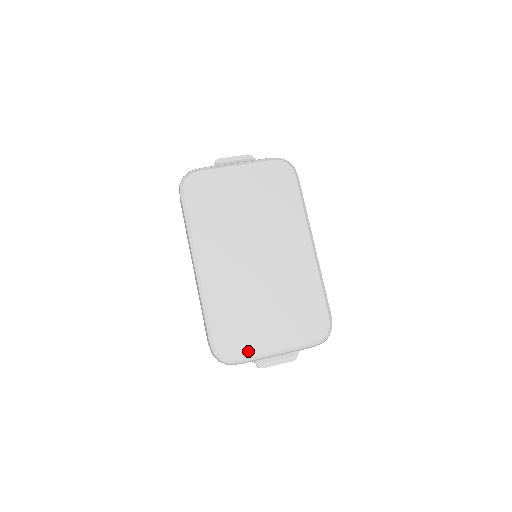
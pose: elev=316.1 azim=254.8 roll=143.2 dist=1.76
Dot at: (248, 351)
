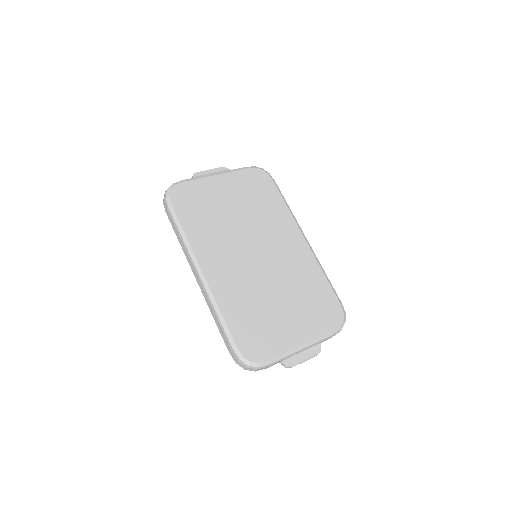
Dot at: (274, 350)
